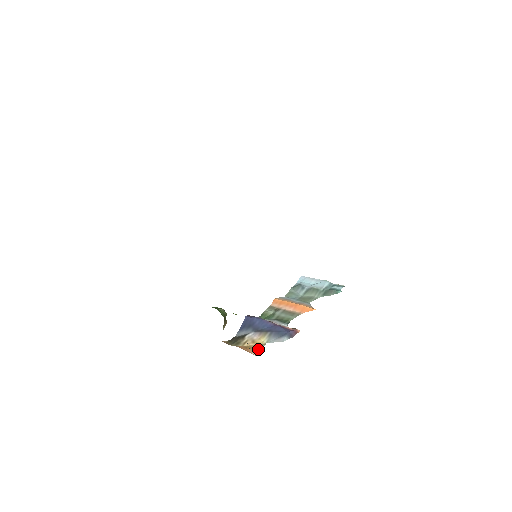
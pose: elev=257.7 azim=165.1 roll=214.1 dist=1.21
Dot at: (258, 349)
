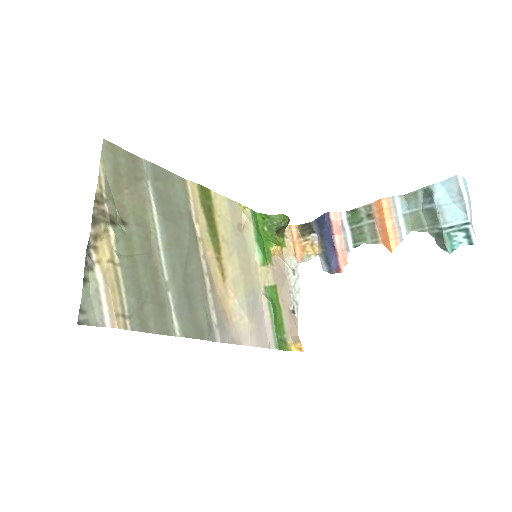
Dot at: (306, 258)
